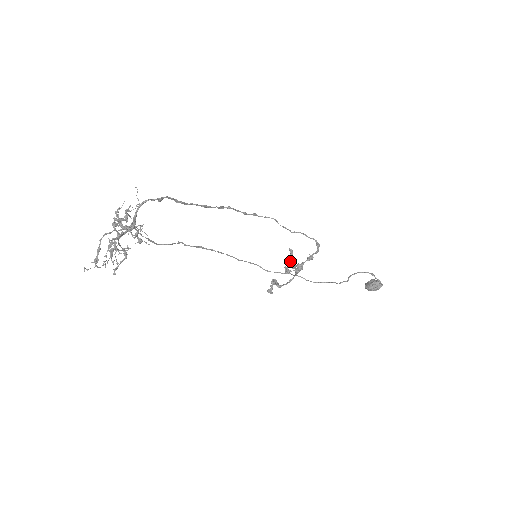
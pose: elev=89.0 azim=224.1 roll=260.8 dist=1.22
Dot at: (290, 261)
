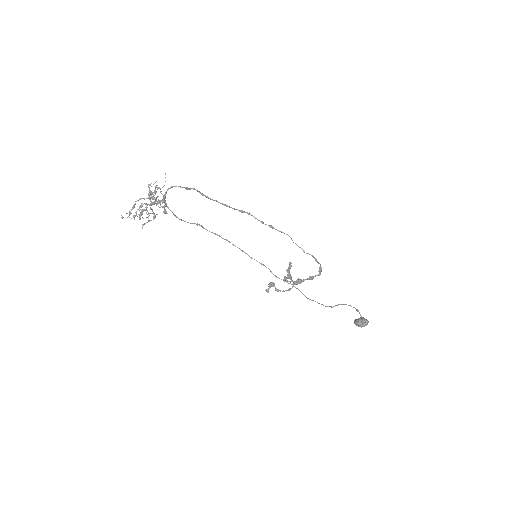
Dot at: (287, 272)
